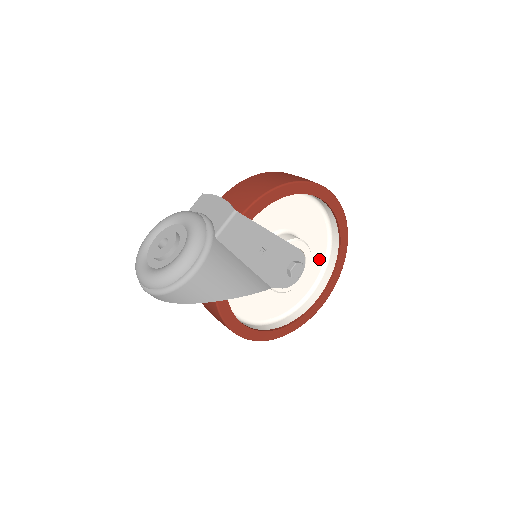
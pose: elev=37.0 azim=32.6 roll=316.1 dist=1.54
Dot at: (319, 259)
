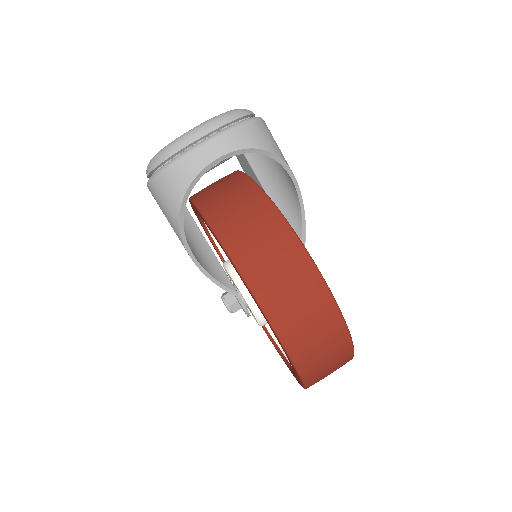
Dot at: occluded
